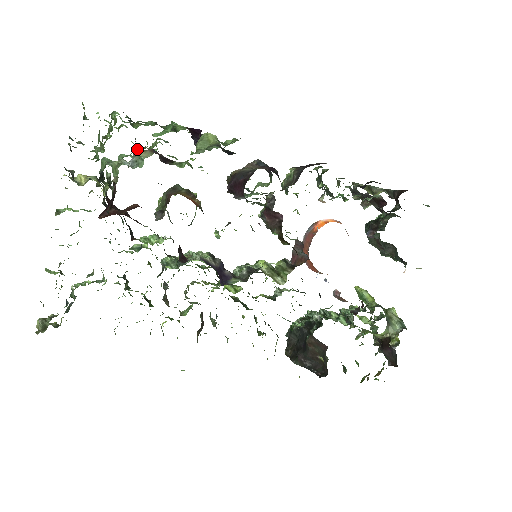
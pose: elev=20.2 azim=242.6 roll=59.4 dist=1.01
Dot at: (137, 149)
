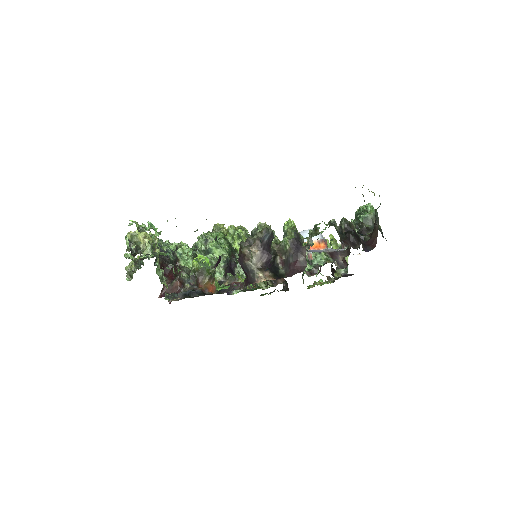
Dot at: (178, 268)
